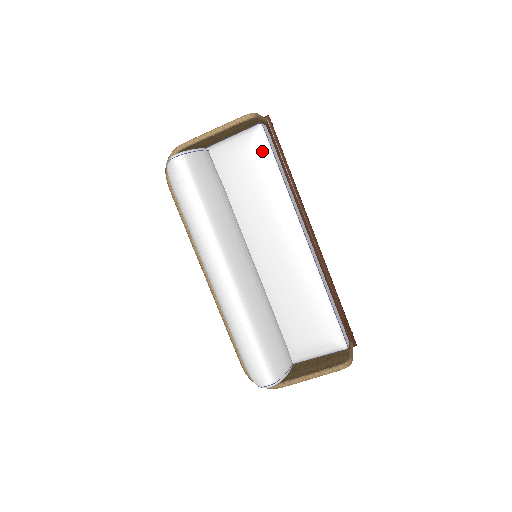
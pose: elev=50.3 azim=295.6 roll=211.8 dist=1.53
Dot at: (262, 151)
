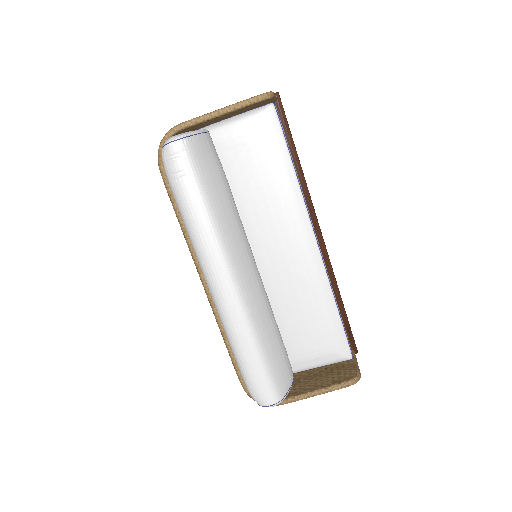
Dot at: (273, 137)
